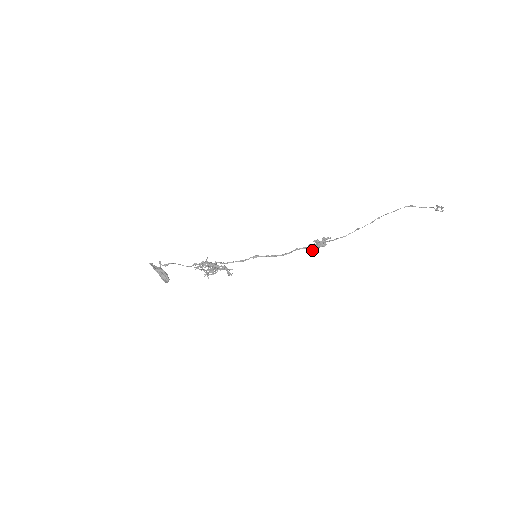
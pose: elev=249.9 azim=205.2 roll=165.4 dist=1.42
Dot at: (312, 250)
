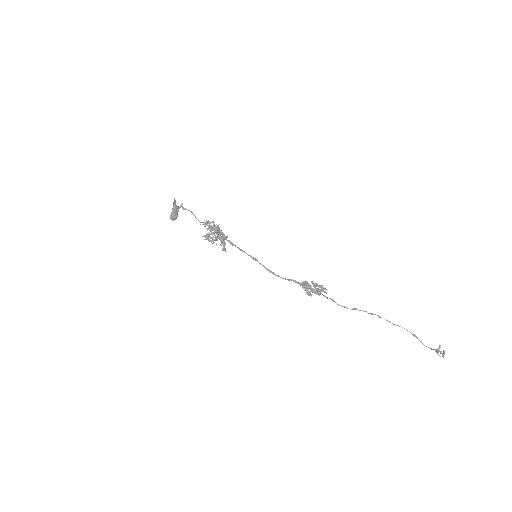
Dot at: (305, 286)
